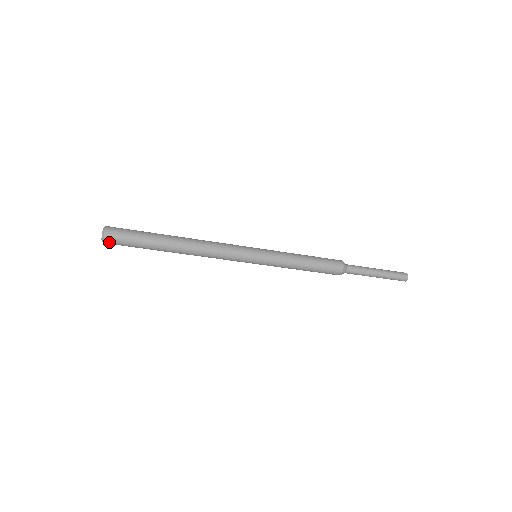
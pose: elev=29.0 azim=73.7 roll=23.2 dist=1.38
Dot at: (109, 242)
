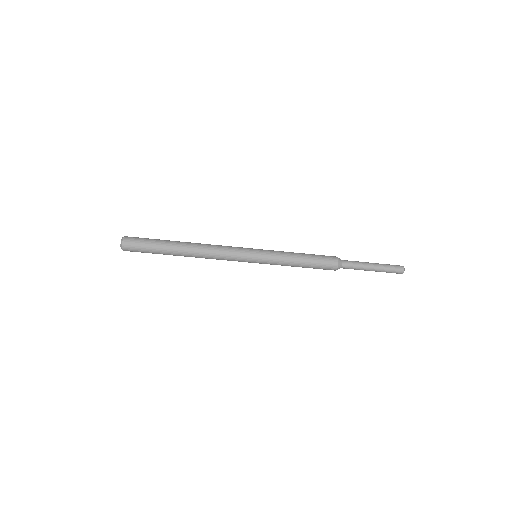
Dot at: (127, 250)
